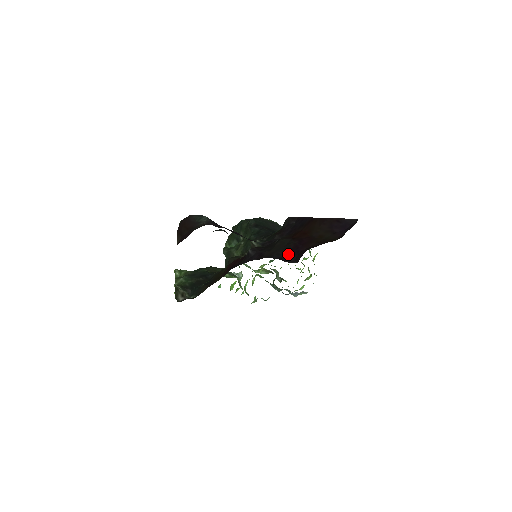
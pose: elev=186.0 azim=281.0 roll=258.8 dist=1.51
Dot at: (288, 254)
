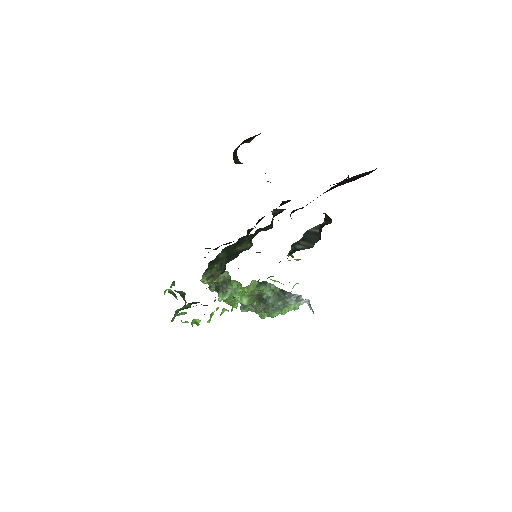
Dot at: (330, 185)
